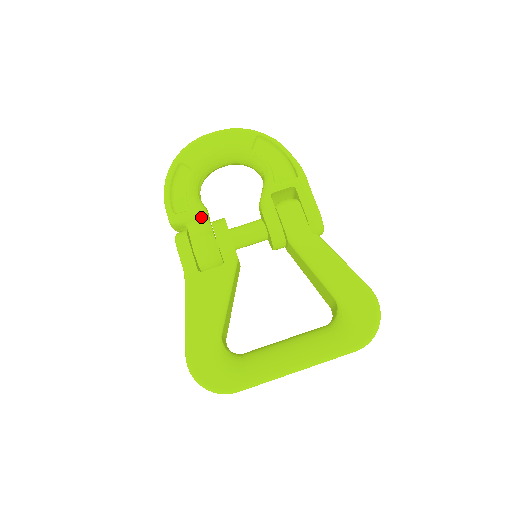
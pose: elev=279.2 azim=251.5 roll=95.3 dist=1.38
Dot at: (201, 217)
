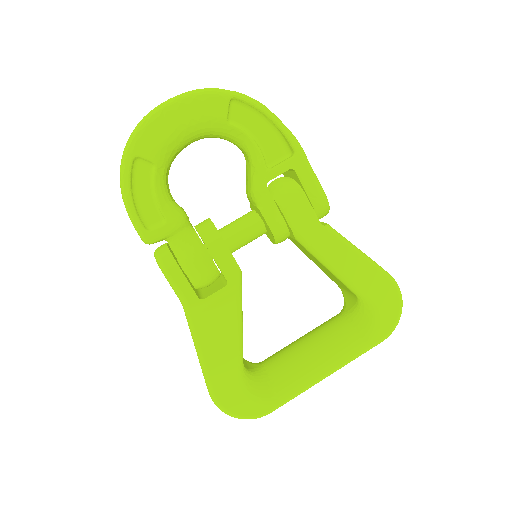
Dot at: (183, 227)
